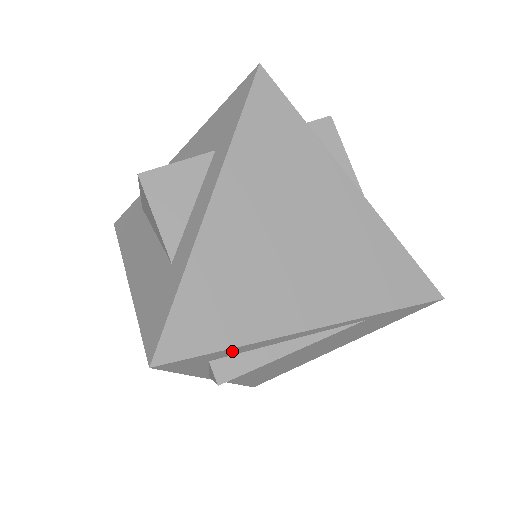
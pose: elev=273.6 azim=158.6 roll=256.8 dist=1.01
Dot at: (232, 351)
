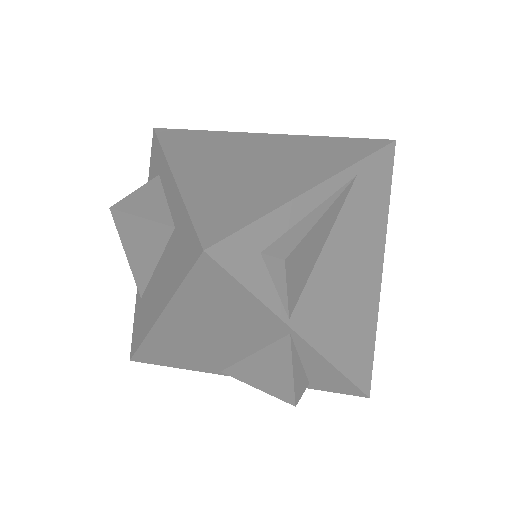
Dot at: (270, 226)
